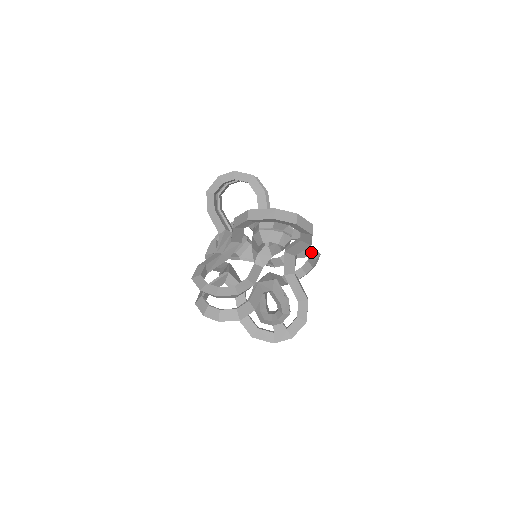
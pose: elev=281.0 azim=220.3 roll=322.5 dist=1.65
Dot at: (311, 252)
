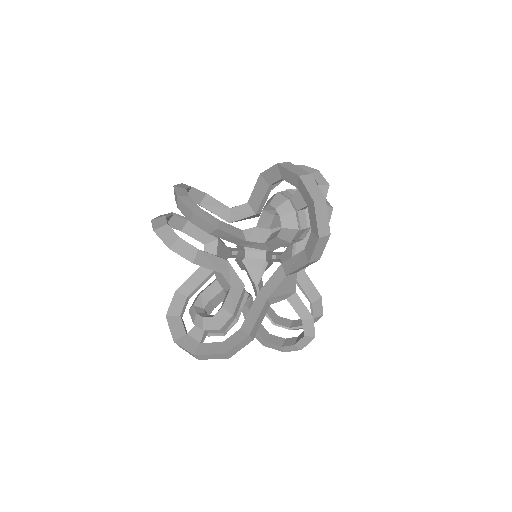
Dot at: (307, 316)
